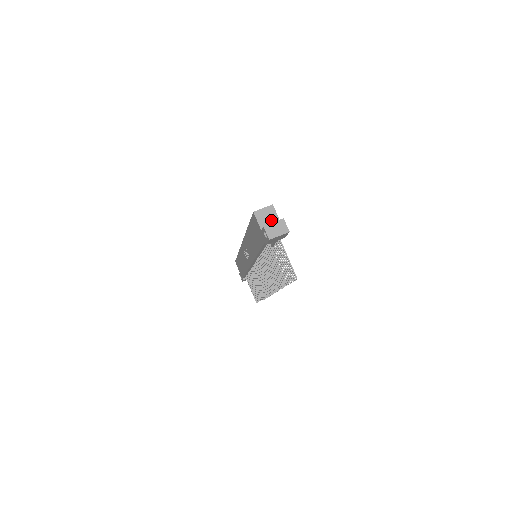
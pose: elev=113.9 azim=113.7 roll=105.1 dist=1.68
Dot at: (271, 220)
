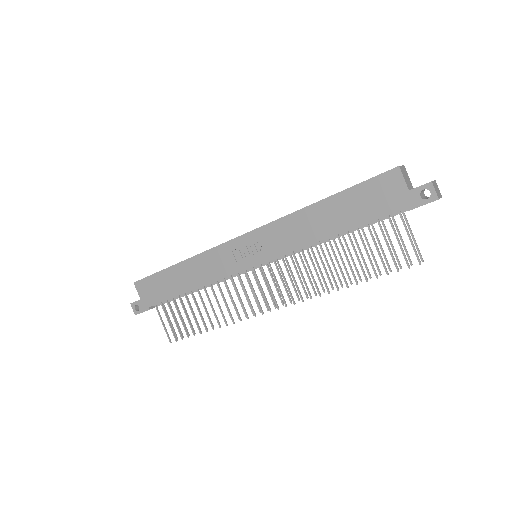
Dot at: (409, 182)
